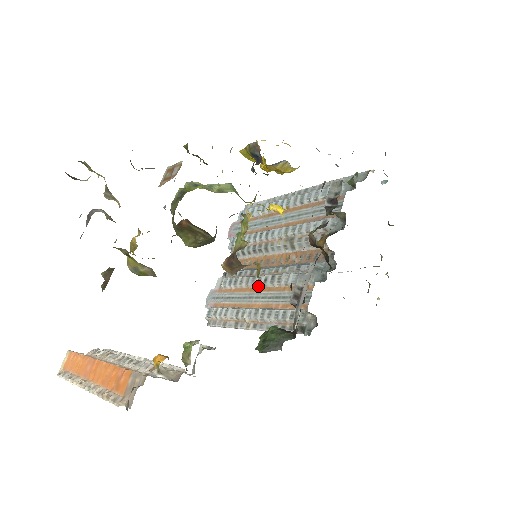
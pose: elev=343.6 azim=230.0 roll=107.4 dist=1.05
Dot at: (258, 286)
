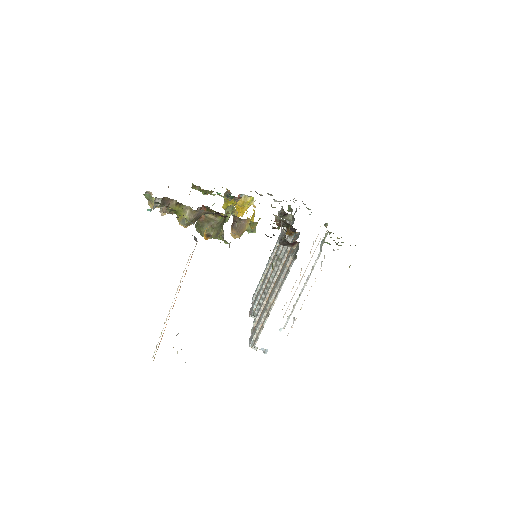
Dot at: (271, 289)
